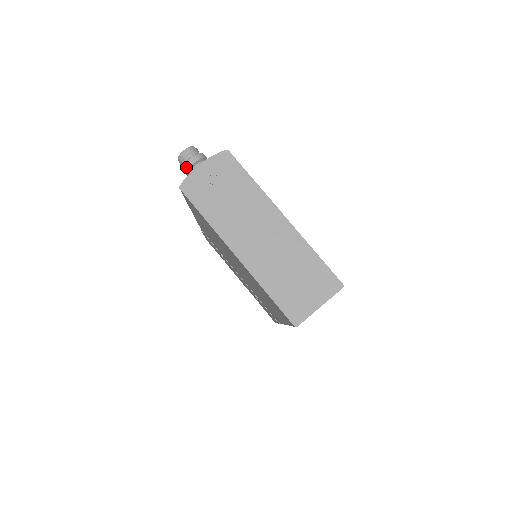
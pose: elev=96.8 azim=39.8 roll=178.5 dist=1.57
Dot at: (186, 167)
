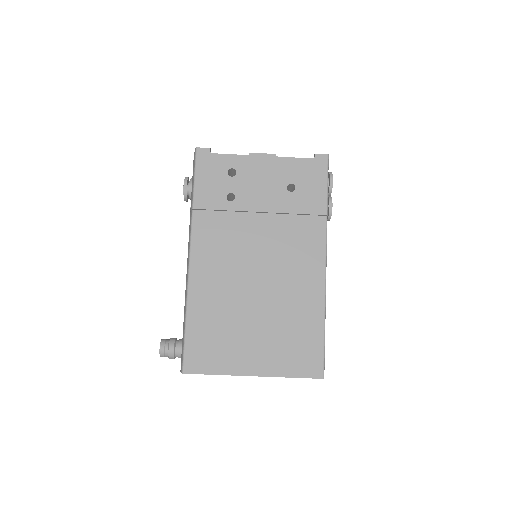
Dot at: occluded
